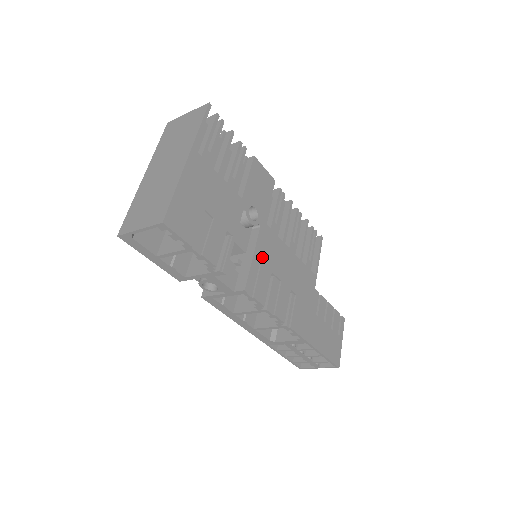
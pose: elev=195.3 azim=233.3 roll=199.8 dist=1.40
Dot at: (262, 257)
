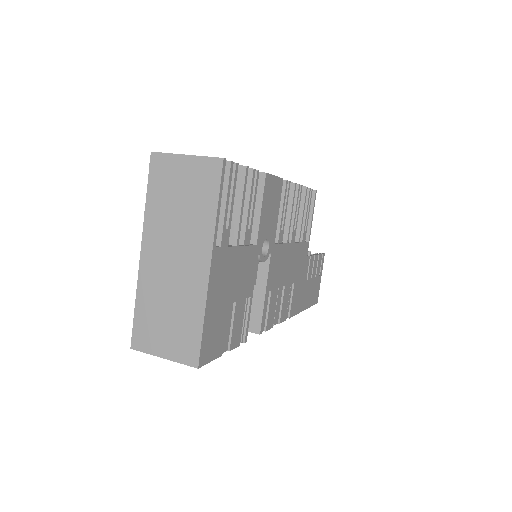
Dot at: (272, 284)
